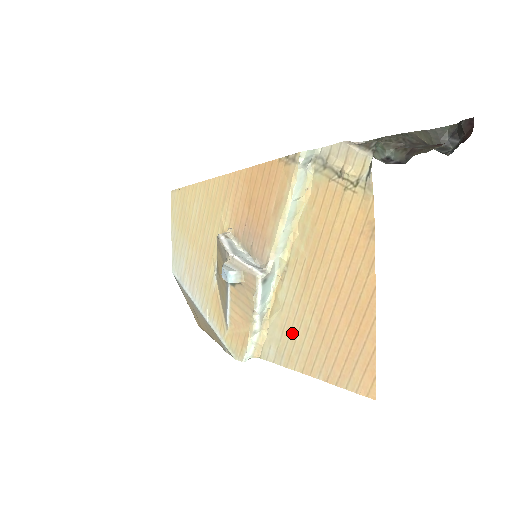
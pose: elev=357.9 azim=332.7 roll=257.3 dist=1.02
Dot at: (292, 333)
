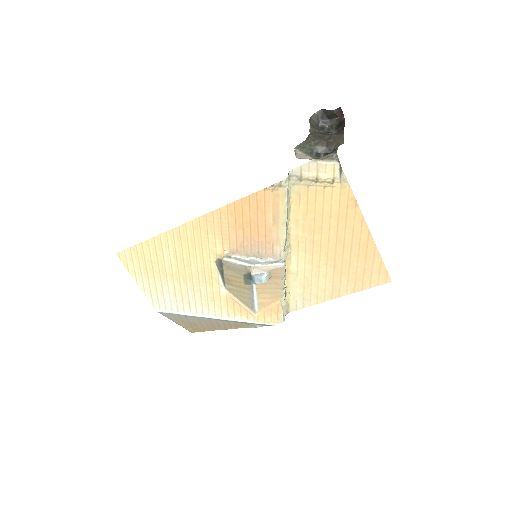
Dot at: (313, 283)
